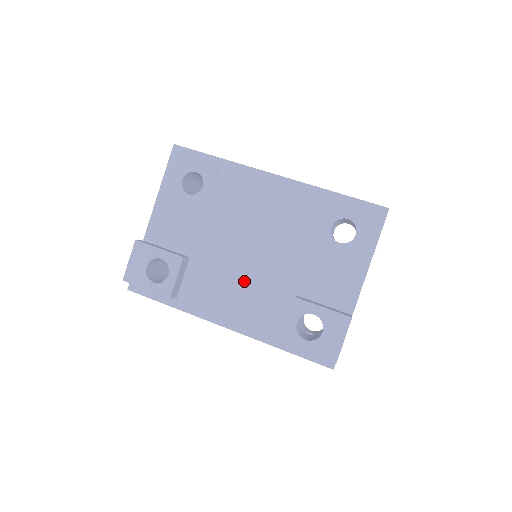
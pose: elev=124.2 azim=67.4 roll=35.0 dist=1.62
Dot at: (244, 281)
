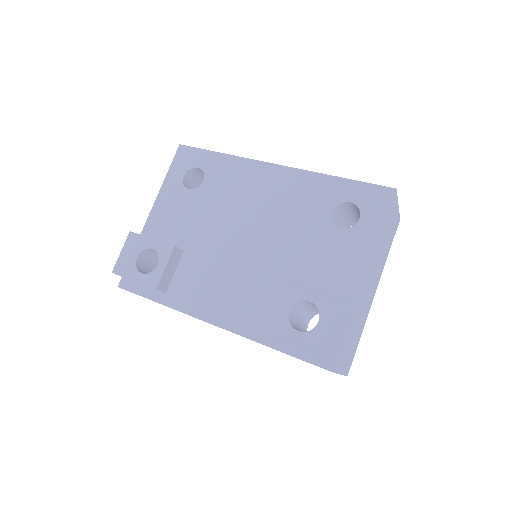
Dot at: (237, 273)
